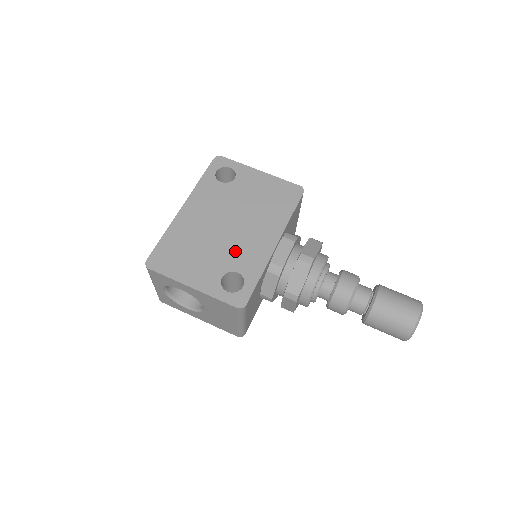
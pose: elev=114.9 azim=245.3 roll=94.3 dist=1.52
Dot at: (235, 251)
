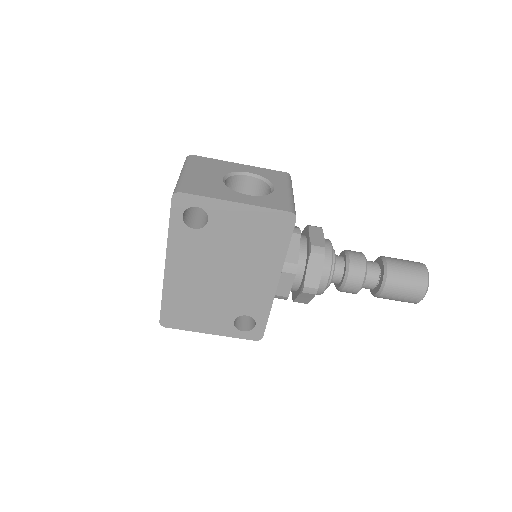
Dot at: (238, 299)
